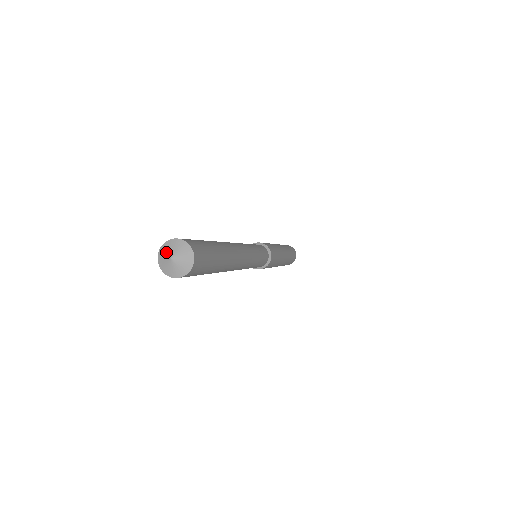
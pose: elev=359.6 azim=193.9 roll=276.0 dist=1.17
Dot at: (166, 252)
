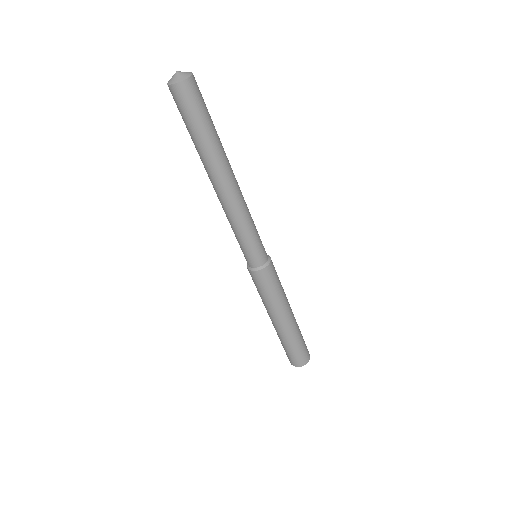
Dot at: (172, 77)
